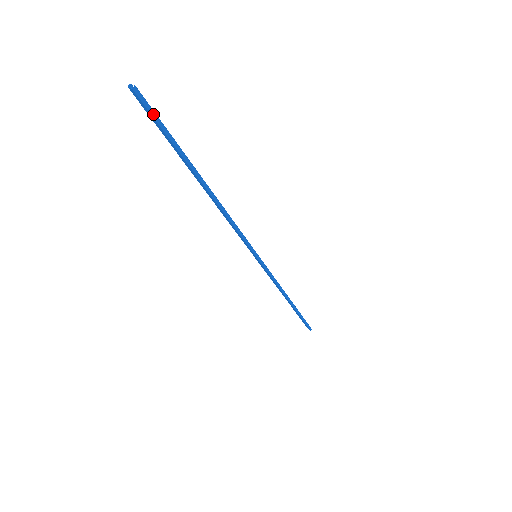
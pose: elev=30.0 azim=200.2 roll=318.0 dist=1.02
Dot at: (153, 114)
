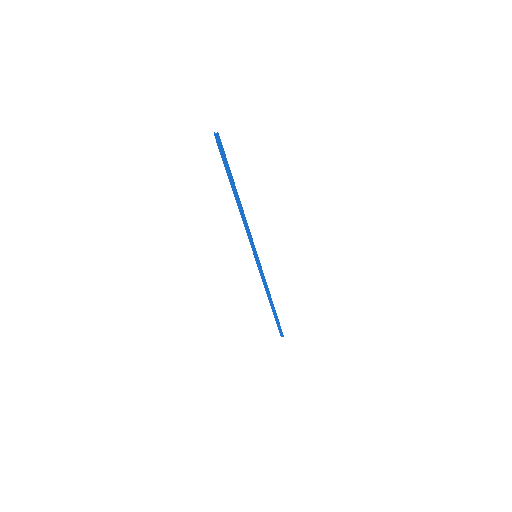
Dot at: (223, 148)
